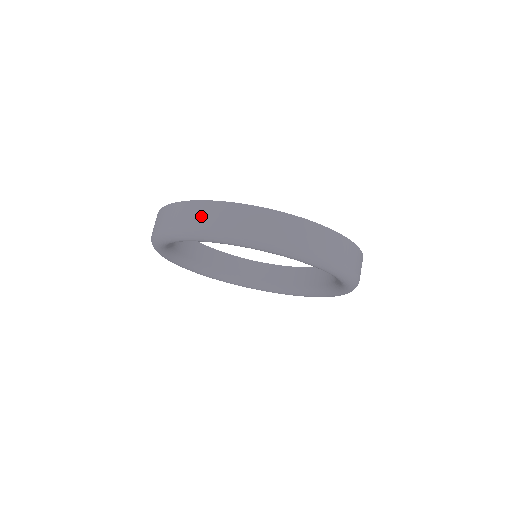
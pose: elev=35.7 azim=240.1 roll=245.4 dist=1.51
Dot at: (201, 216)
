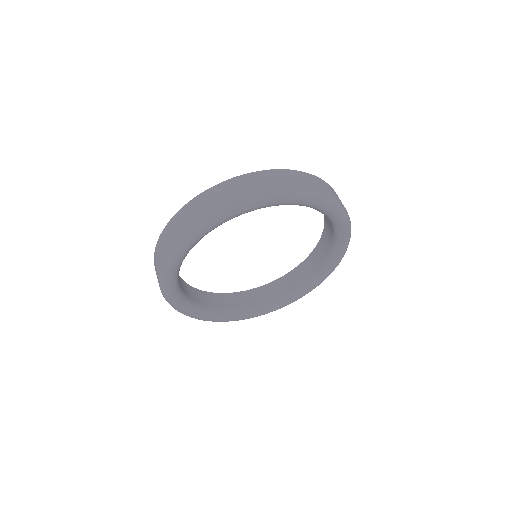
Dot at: (280, 179)
